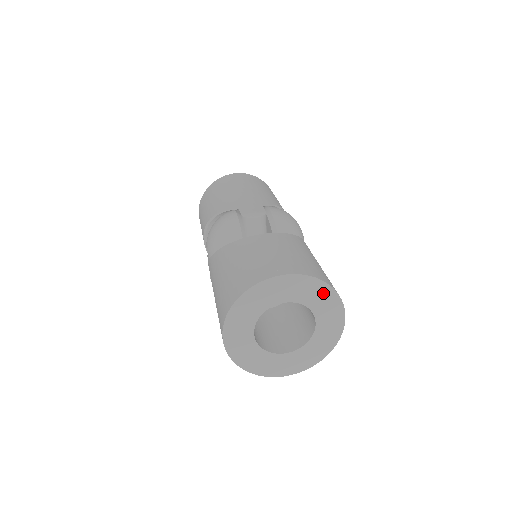
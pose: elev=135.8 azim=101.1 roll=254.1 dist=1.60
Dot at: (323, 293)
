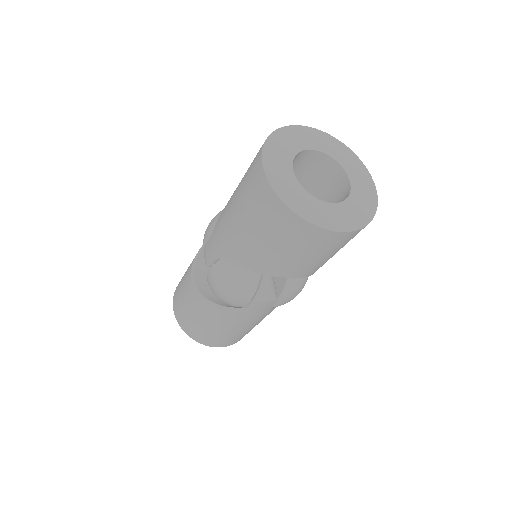
Dot at: (346, 153)
